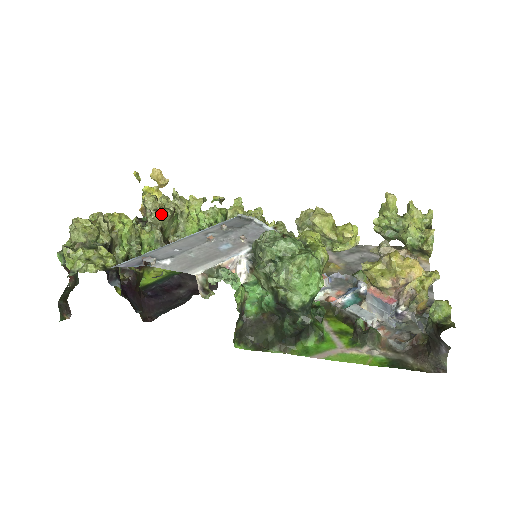
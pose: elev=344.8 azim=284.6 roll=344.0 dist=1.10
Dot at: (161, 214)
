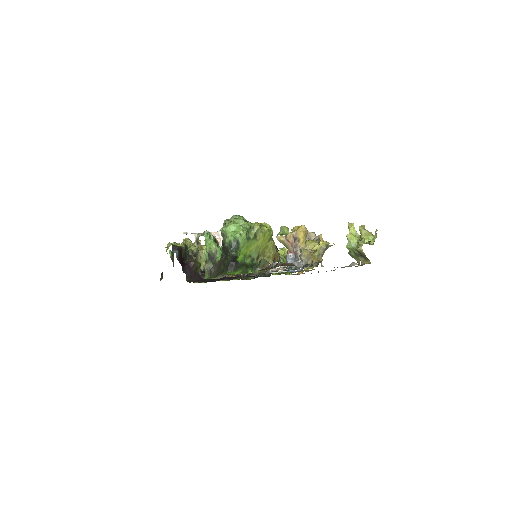
Dot at: occluded
